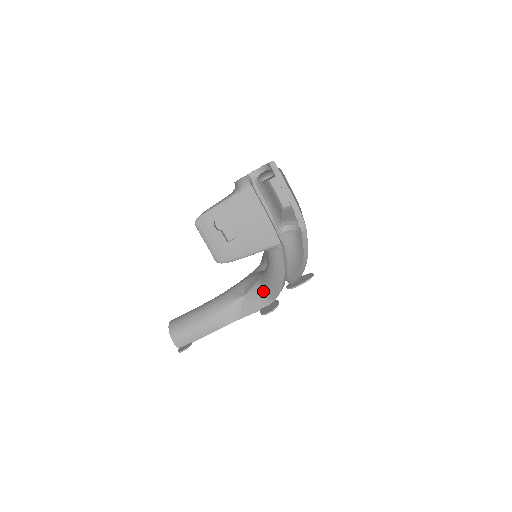
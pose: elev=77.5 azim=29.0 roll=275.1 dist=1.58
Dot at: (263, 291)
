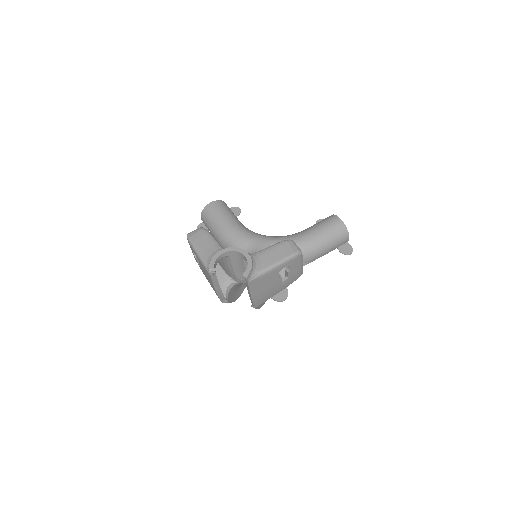
Dot at: occluded
